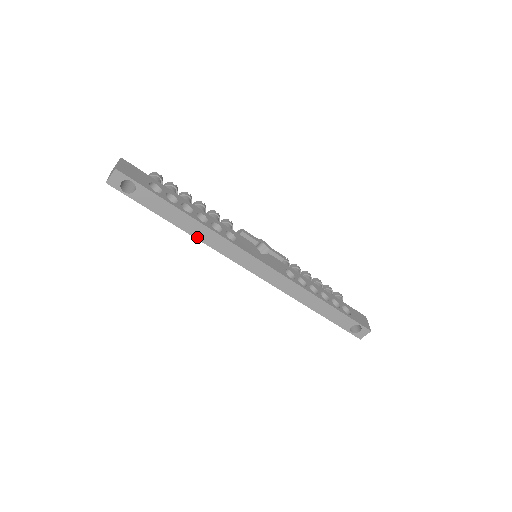
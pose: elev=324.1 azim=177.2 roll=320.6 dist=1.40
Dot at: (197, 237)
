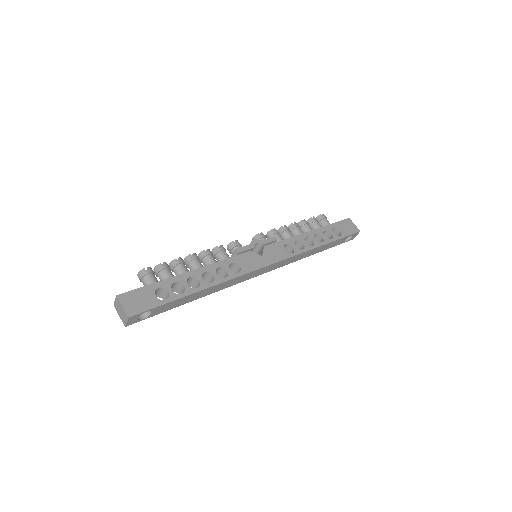
Dot at: (213, 292)
